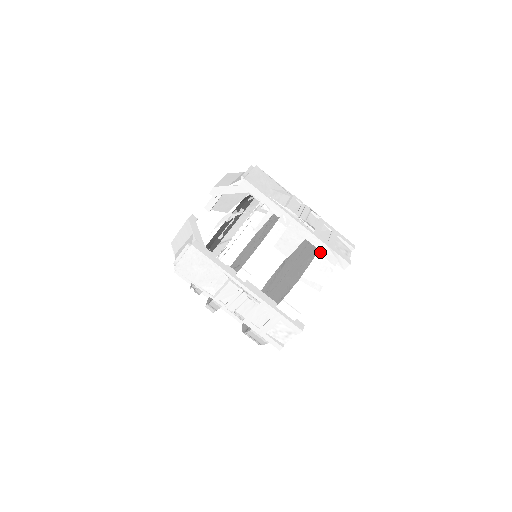
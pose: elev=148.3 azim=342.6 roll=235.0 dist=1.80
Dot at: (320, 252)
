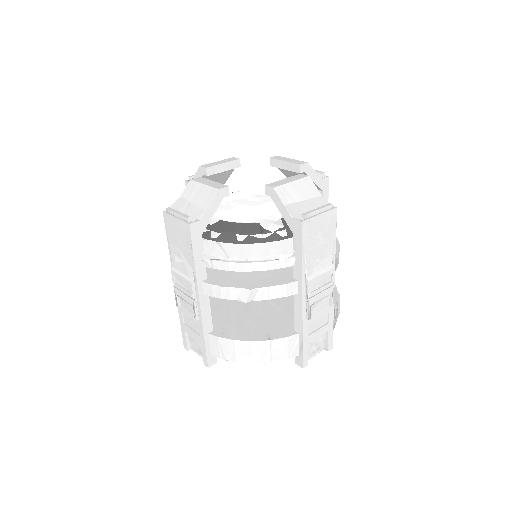
Dot at: occluded
